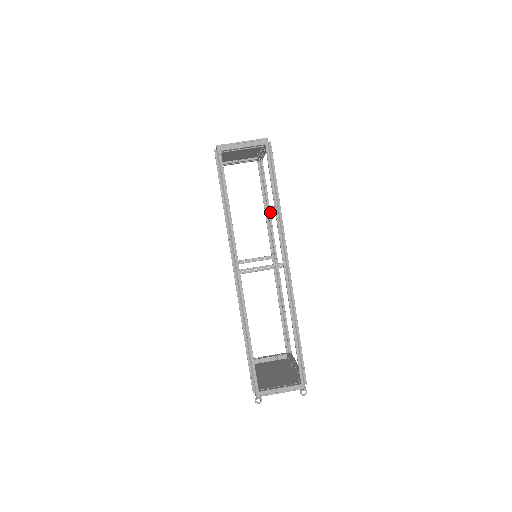
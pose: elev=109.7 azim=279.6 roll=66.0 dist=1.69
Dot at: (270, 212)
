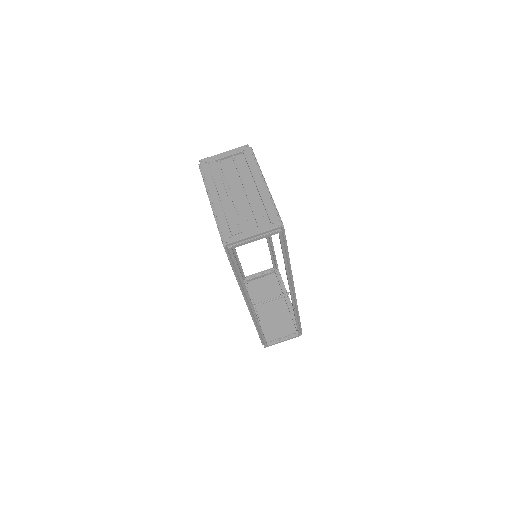
Dot at: occluded
